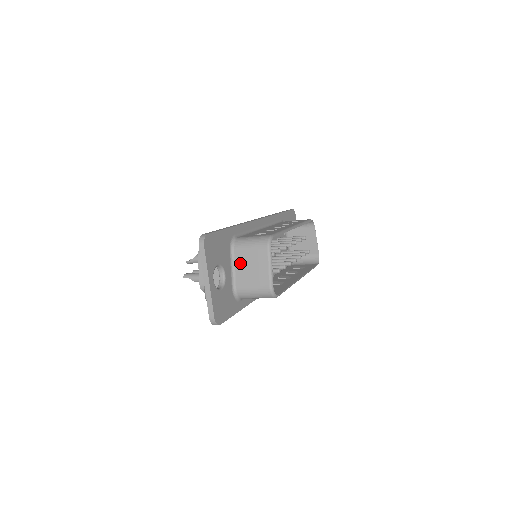
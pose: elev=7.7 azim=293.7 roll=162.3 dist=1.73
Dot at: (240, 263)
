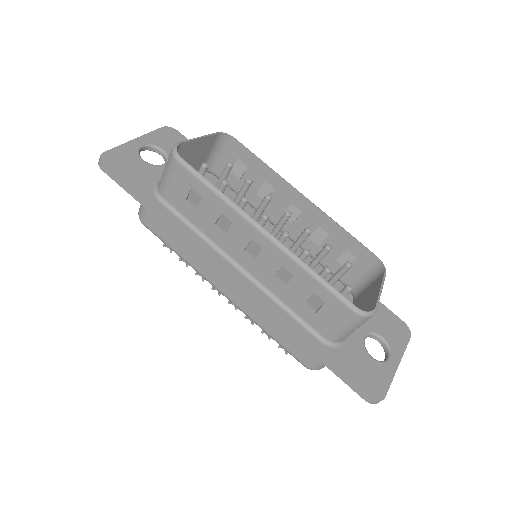
Dot at: occluded
